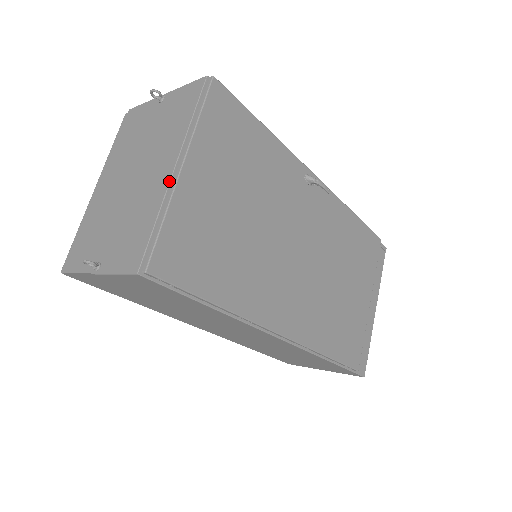
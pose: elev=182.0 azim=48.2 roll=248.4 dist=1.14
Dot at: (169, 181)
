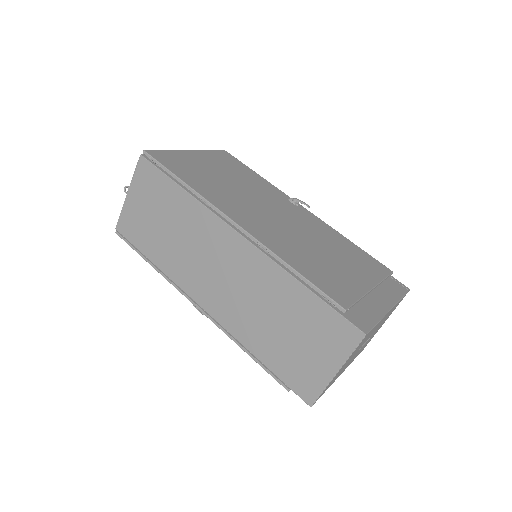
Dot at: occluded
